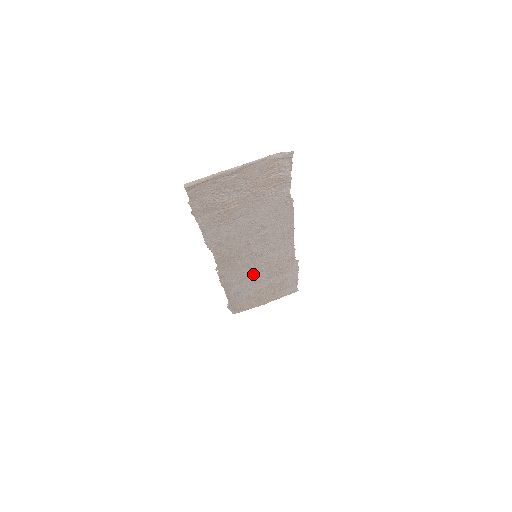
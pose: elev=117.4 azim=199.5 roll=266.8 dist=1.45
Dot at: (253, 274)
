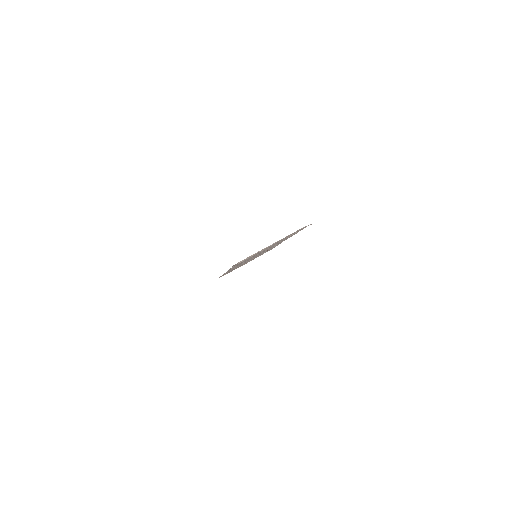
Dot at: occluded
